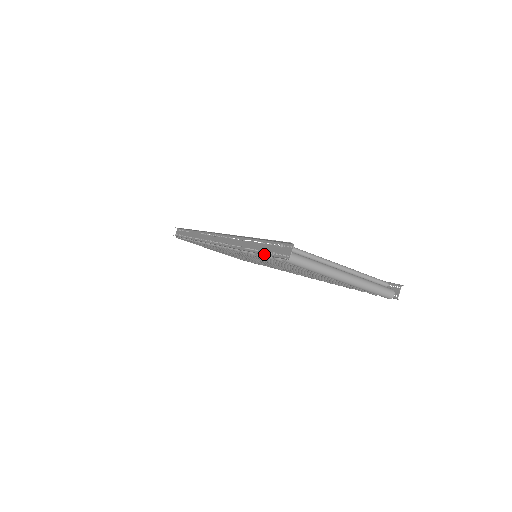
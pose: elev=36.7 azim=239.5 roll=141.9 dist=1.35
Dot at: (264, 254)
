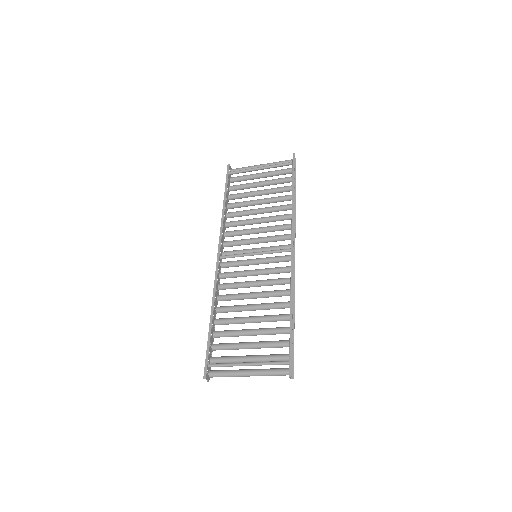
Dot at: (210, 354)
